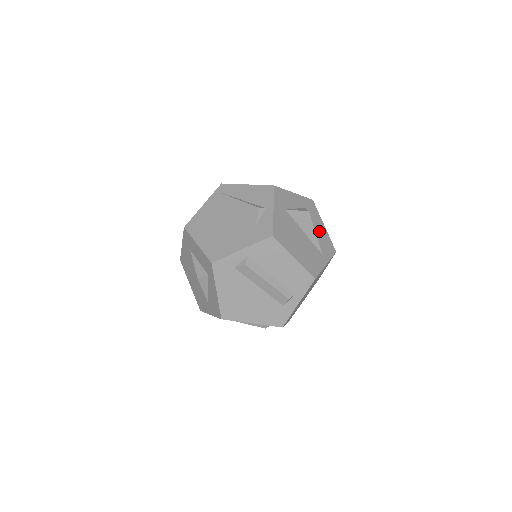
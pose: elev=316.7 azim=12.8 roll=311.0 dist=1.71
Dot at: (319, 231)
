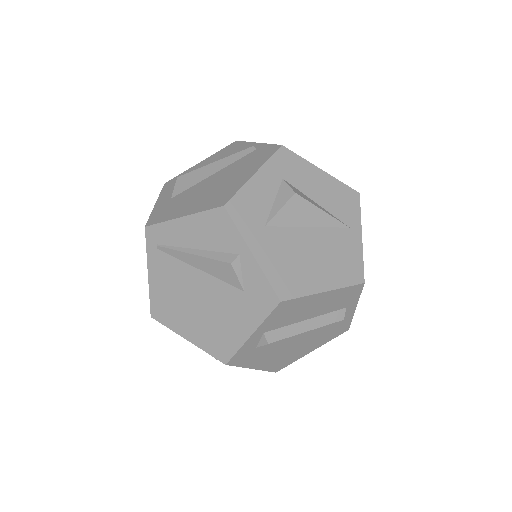
Dot at: (322, 192)
